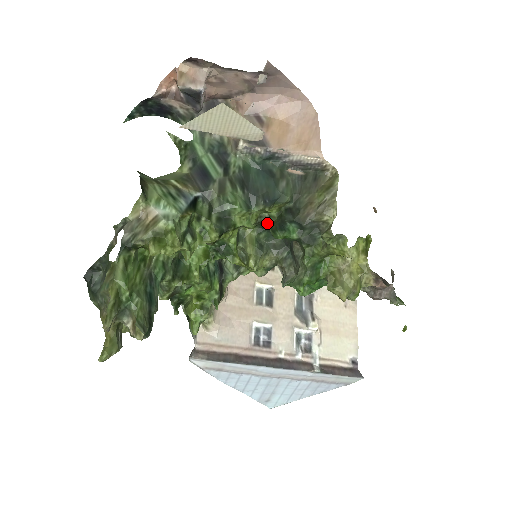
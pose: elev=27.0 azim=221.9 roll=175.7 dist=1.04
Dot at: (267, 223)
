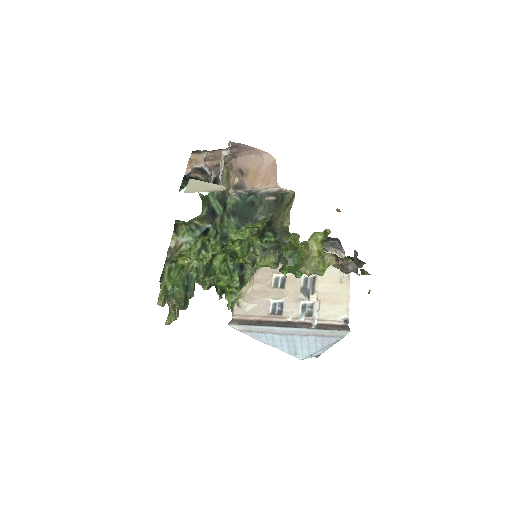
Dot at: (258, 234)
